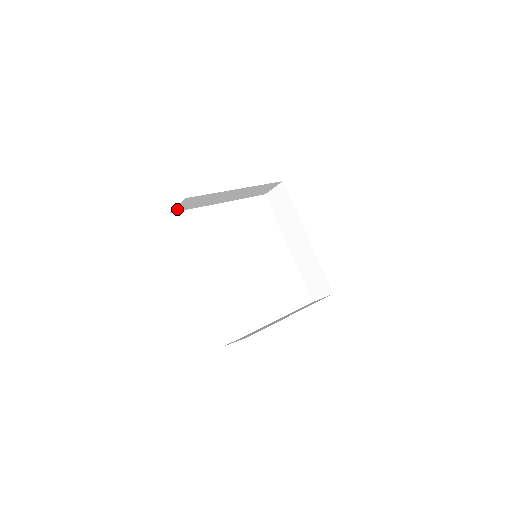
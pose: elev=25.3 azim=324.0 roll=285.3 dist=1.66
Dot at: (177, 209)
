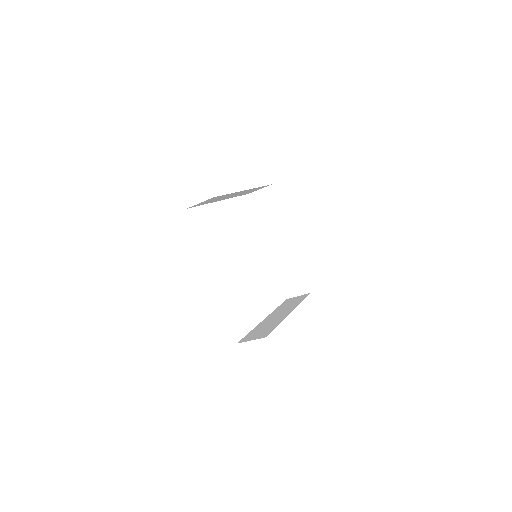
Dot at: (195, 205)
